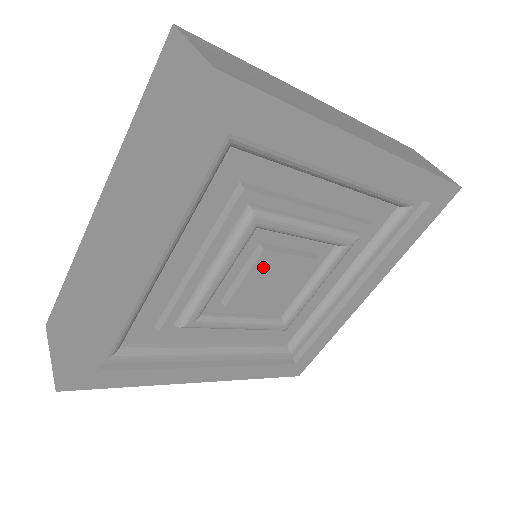
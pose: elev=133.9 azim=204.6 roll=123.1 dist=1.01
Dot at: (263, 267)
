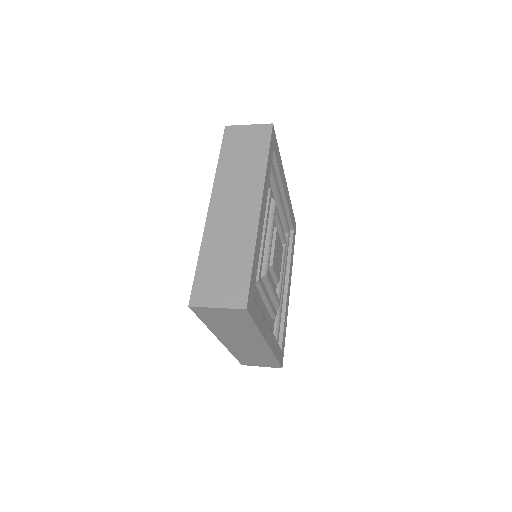
Dot at: (277, 241)
